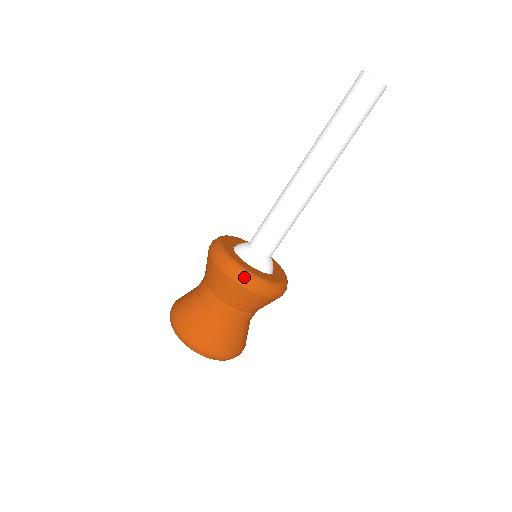
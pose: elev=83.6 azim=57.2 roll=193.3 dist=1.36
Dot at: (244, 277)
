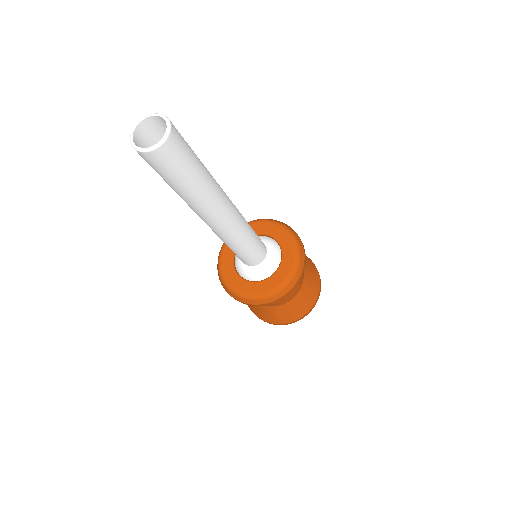
Dot at: (261, 302)
